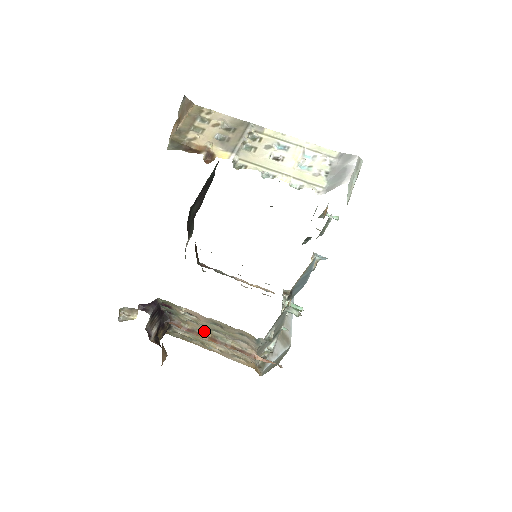
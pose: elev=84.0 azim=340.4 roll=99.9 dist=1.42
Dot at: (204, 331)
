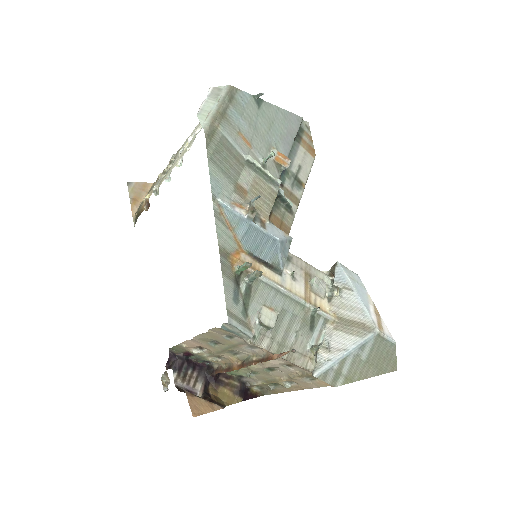
Dot at: (232, 361)
